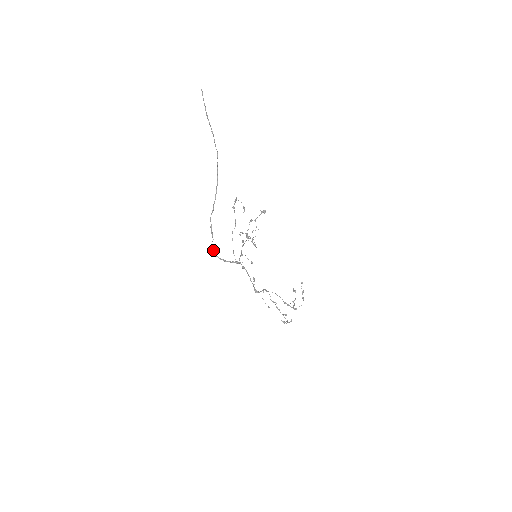
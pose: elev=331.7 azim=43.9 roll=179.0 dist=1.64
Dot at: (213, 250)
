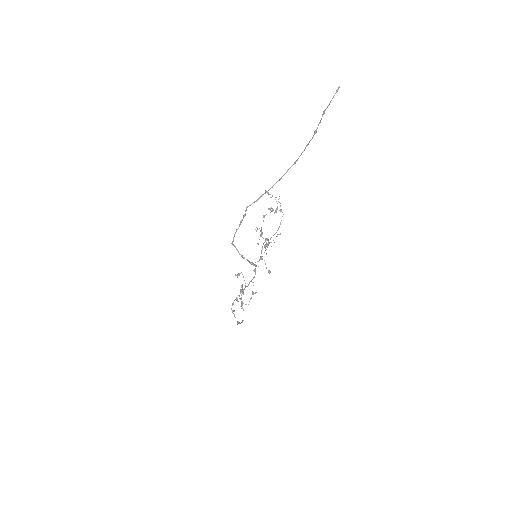
Dot at: occluded
